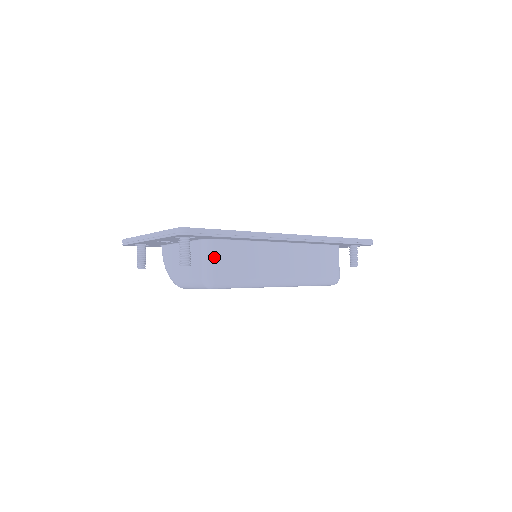
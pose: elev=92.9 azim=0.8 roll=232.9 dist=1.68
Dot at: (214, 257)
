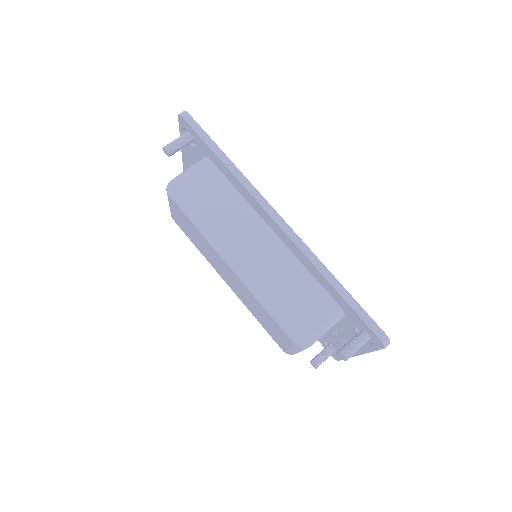
Dot at: (195, 170)
